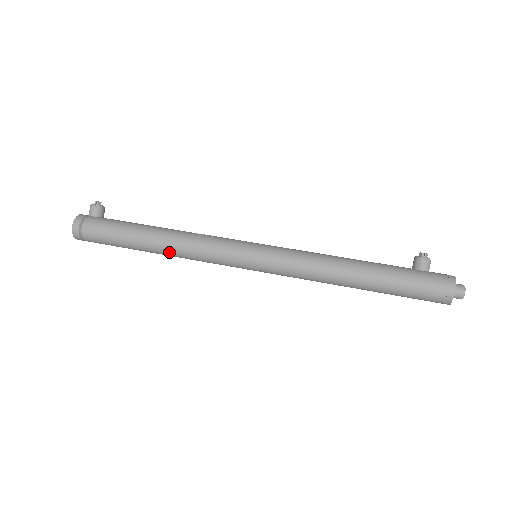
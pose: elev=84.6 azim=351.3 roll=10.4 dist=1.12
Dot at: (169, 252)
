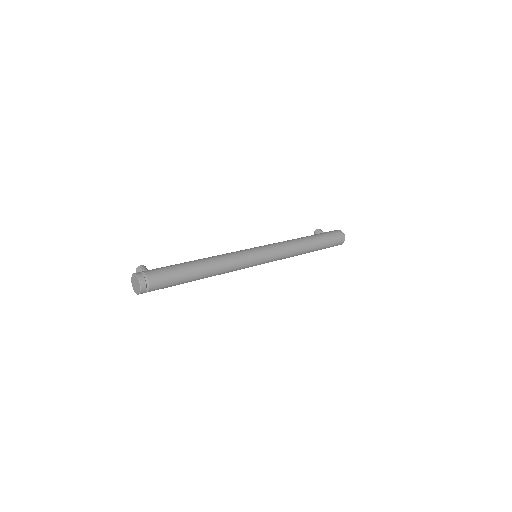
Dot at: (212, 265)
